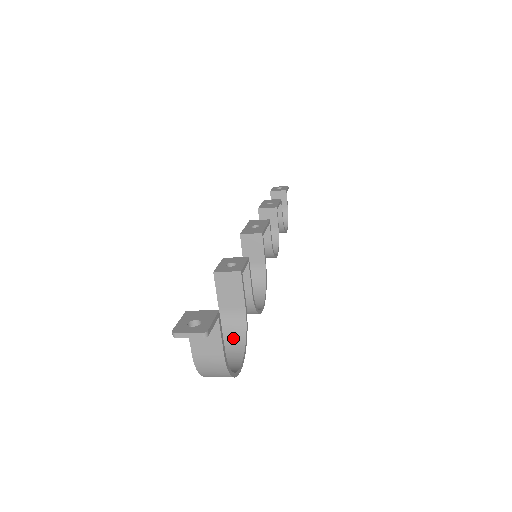
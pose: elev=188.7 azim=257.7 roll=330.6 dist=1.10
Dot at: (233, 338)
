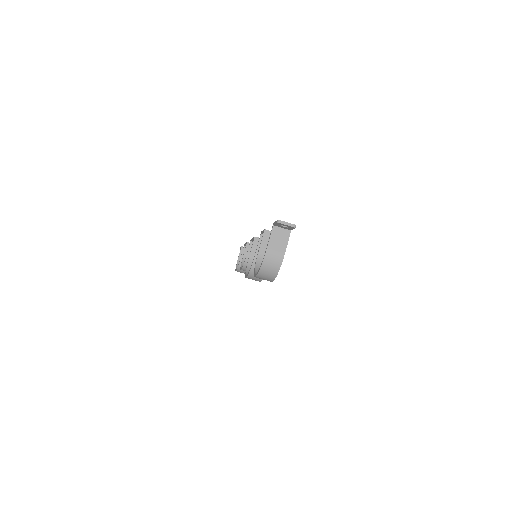
Dot at: occluded
